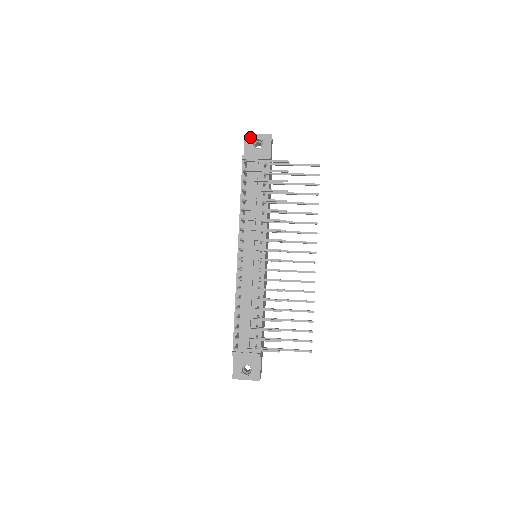
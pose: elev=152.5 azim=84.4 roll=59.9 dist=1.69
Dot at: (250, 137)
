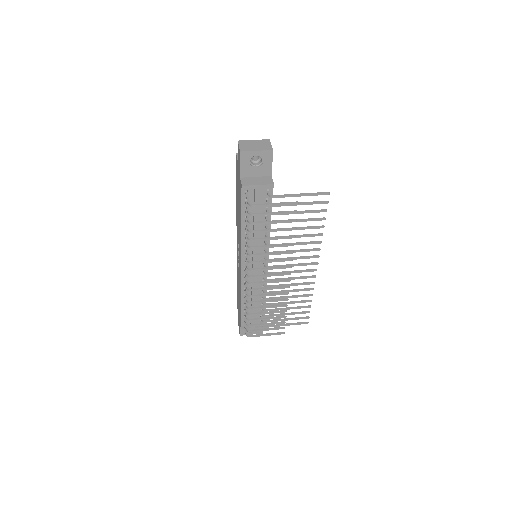
Dot at: (247, 155)
